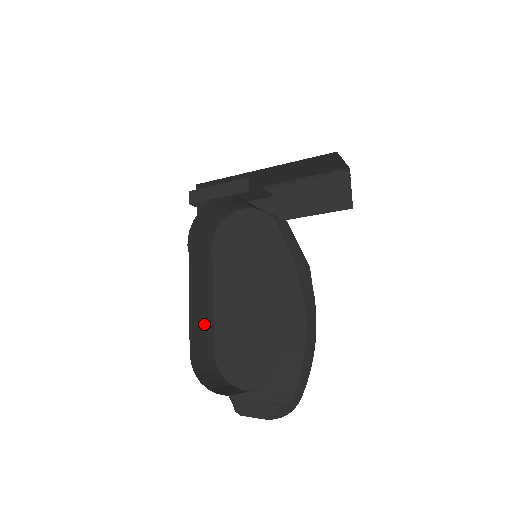
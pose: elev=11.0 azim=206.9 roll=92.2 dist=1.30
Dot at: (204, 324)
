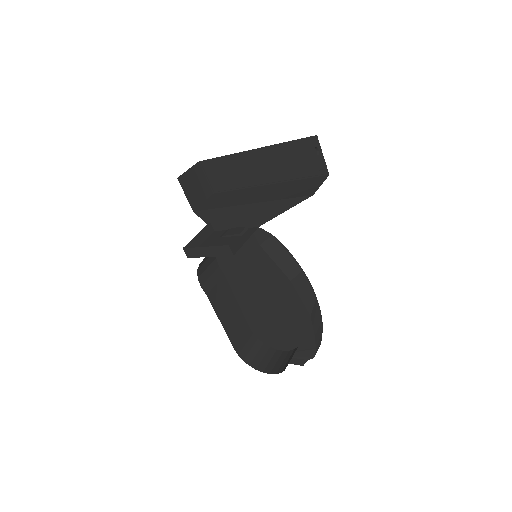
Dot at: (236, 321)
